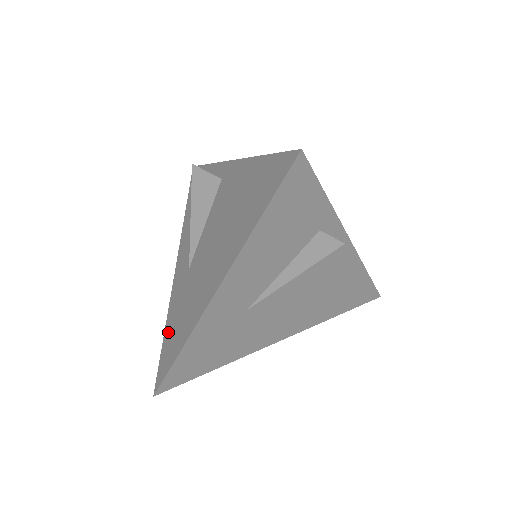
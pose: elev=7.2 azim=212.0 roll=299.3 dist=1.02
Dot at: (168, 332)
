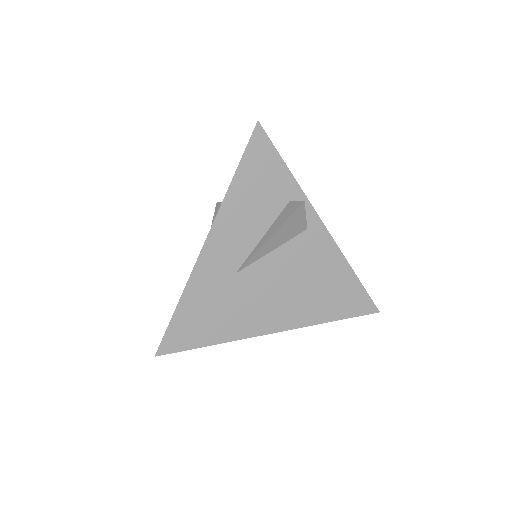
Dot at: occluded
